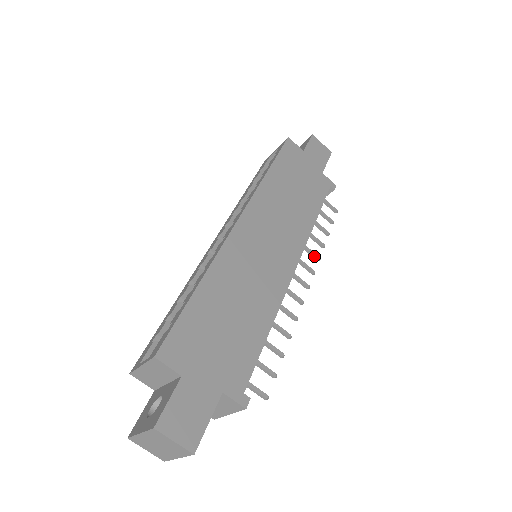
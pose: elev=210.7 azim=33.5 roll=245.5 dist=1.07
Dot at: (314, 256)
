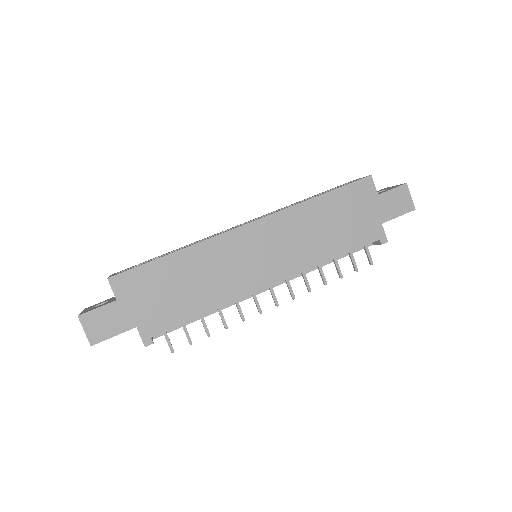
Dot at: (307, 286)
